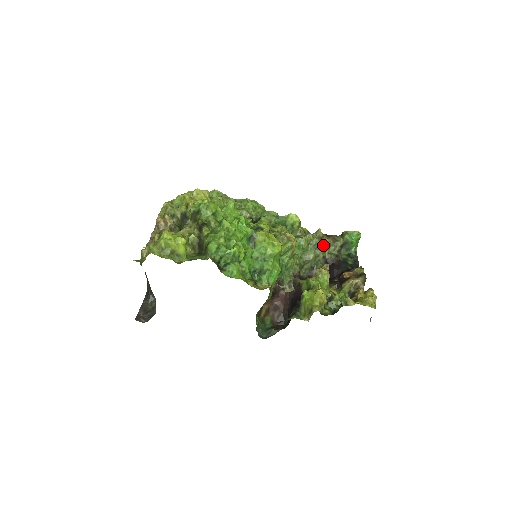
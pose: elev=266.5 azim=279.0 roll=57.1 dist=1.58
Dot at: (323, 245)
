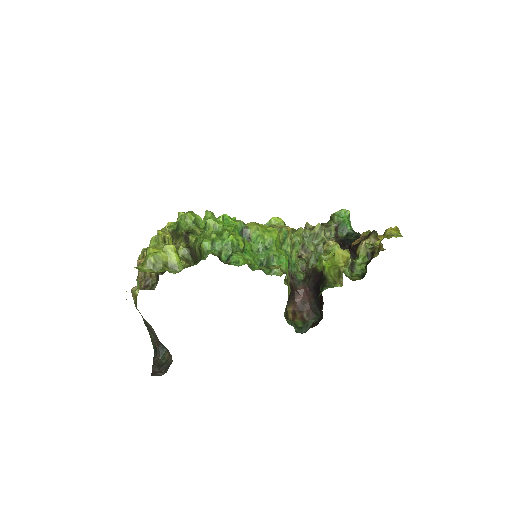
Dot at: (318, 232)
